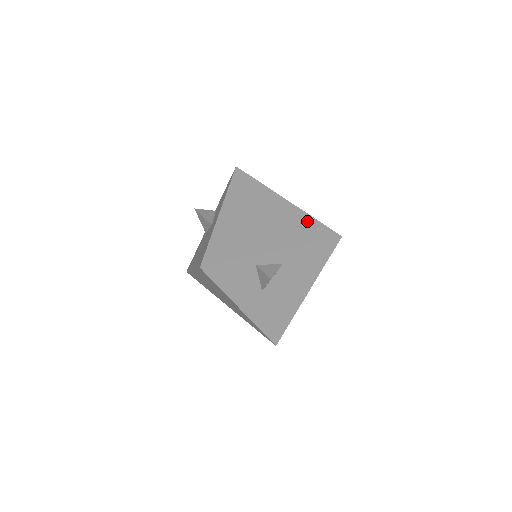
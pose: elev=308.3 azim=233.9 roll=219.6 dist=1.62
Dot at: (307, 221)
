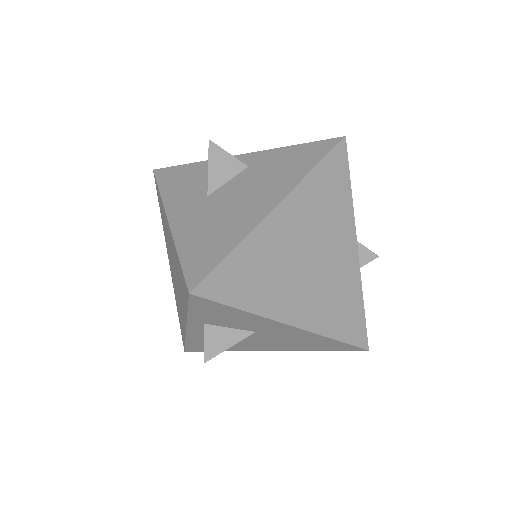
Dot at: occluded
